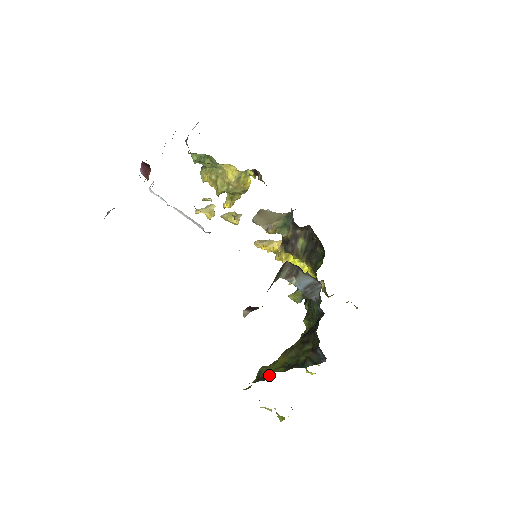
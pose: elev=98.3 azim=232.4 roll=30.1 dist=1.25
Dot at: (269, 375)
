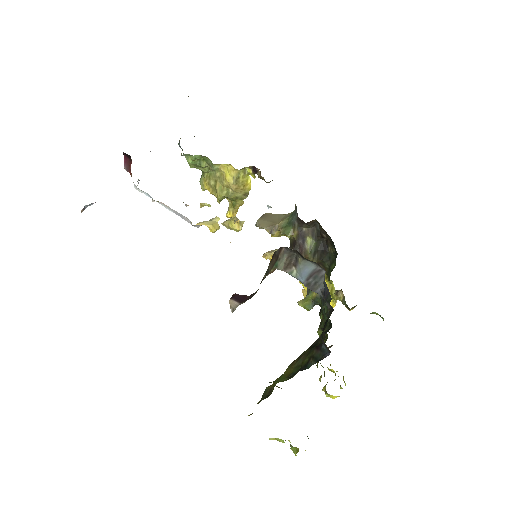
Dot at: (272, 390)
